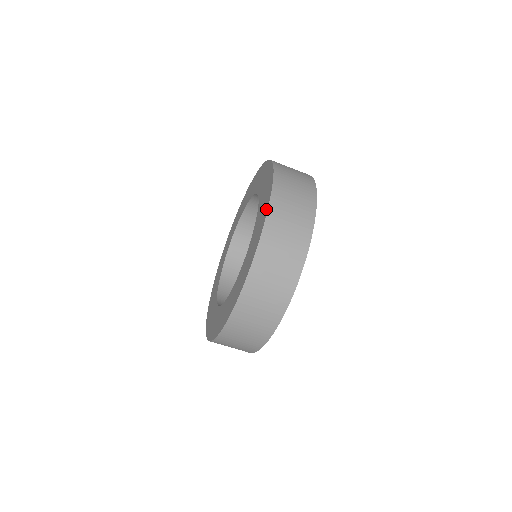
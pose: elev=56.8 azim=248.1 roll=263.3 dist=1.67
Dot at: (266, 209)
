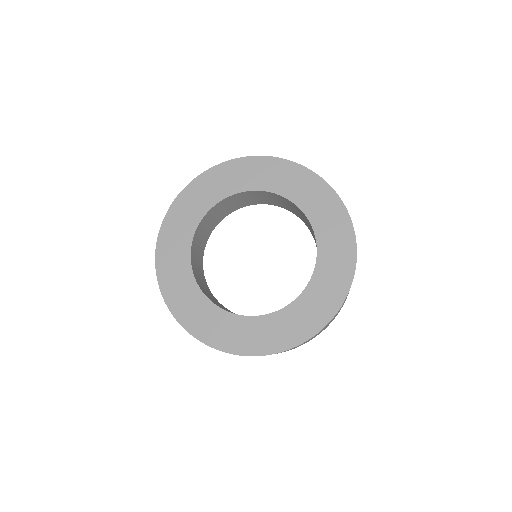
Dot at: (350, 230)
